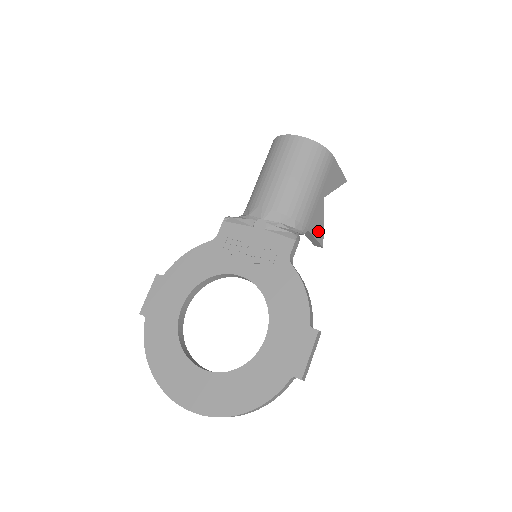
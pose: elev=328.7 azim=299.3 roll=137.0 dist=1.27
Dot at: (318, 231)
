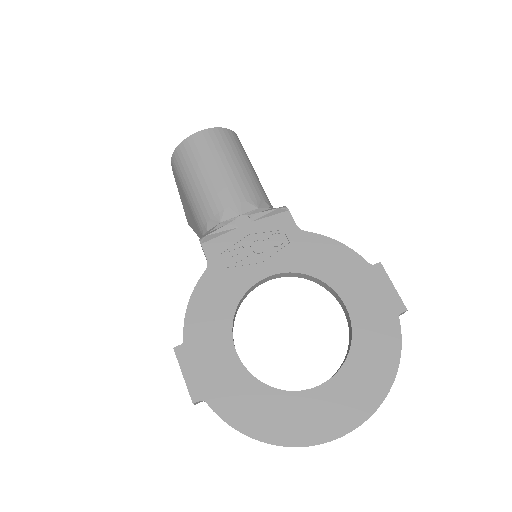
Dot at: occluded
